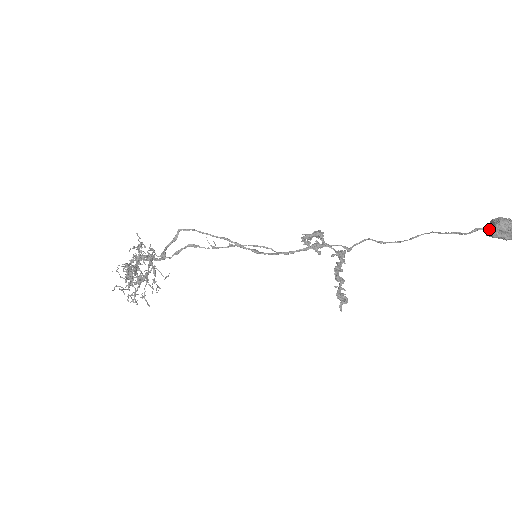
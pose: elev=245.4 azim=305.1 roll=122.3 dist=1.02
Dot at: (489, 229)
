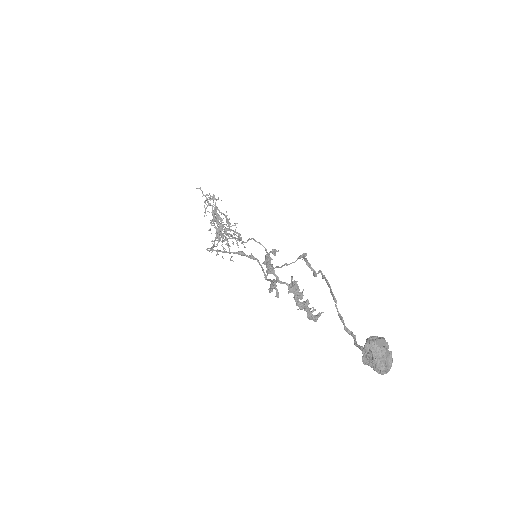
Dot at: occluded
